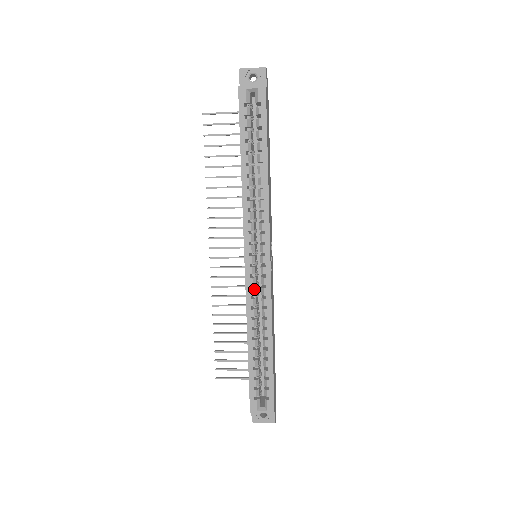
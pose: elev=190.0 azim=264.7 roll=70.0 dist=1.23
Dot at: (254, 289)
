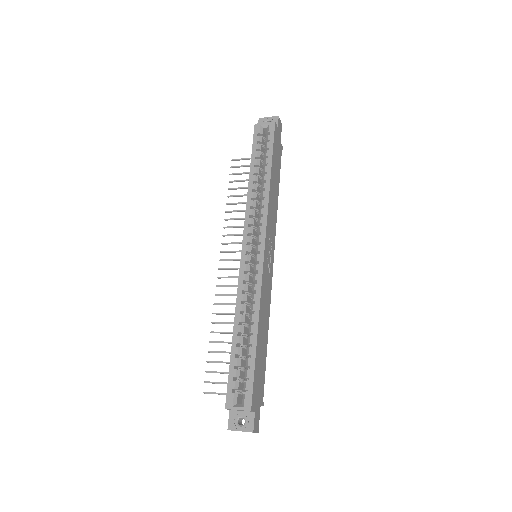
Dot at: (247, 275)
